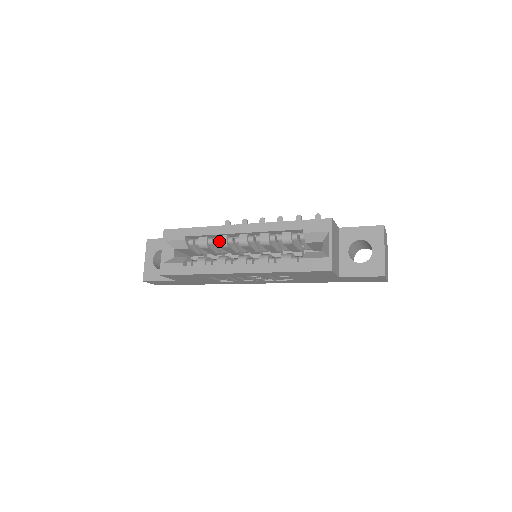
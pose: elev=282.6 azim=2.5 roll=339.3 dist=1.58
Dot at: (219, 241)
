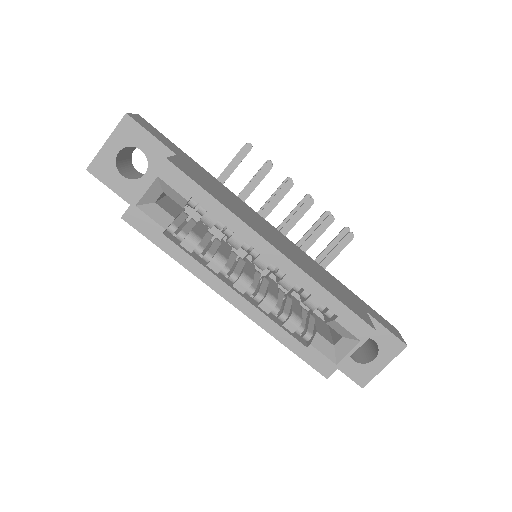
Dot at: (231, 238)
